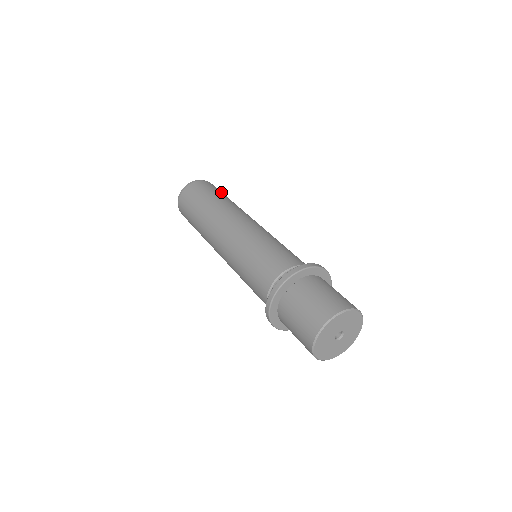
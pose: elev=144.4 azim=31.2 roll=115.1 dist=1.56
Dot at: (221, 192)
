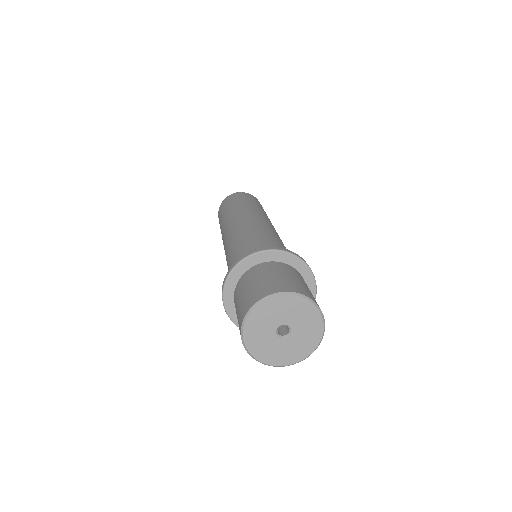
Dot at: occluded
